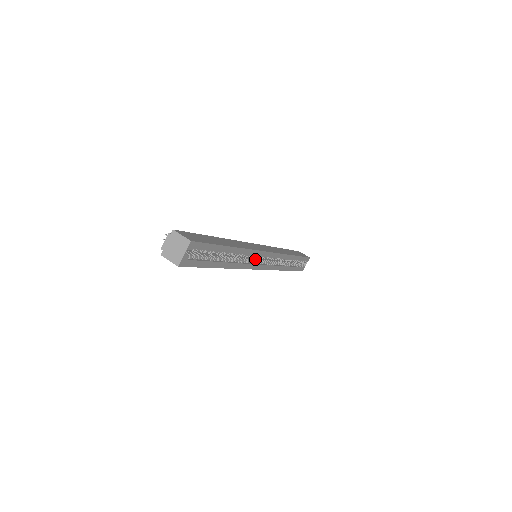
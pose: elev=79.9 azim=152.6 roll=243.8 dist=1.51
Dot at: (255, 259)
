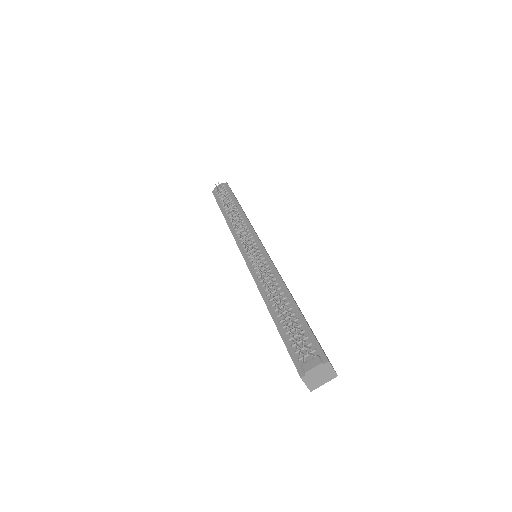
Dot at: occluded
